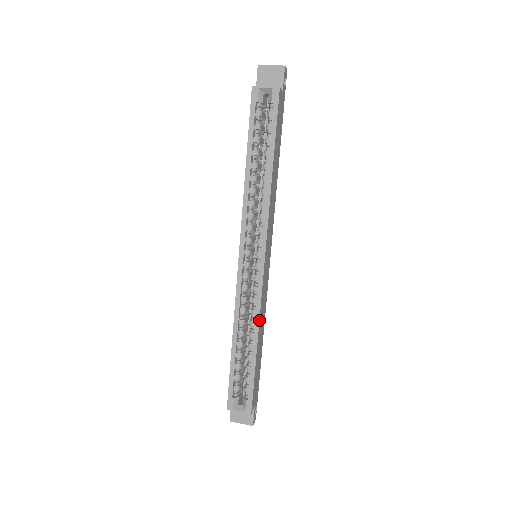
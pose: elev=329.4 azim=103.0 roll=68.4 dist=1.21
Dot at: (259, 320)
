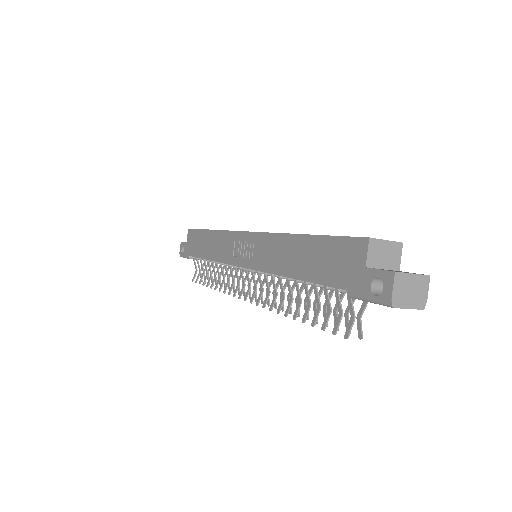
Dot at: occluded
